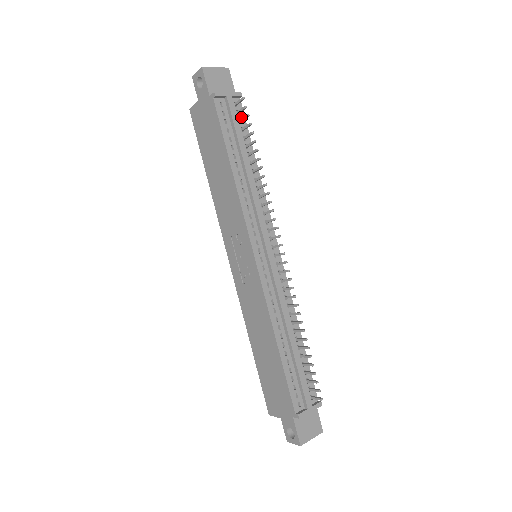
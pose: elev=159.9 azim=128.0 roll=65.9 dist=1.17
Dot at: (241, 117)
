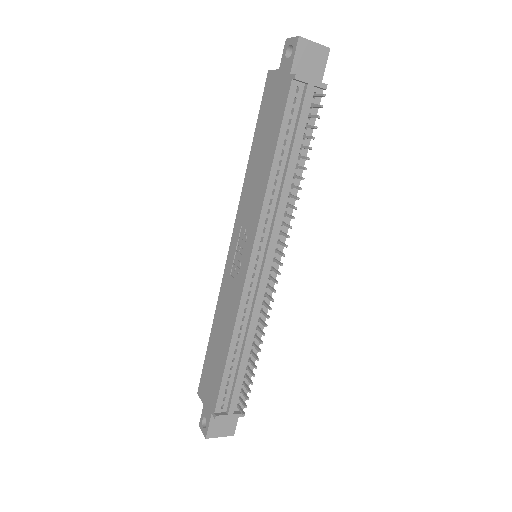
Dot at: (313, 112)
